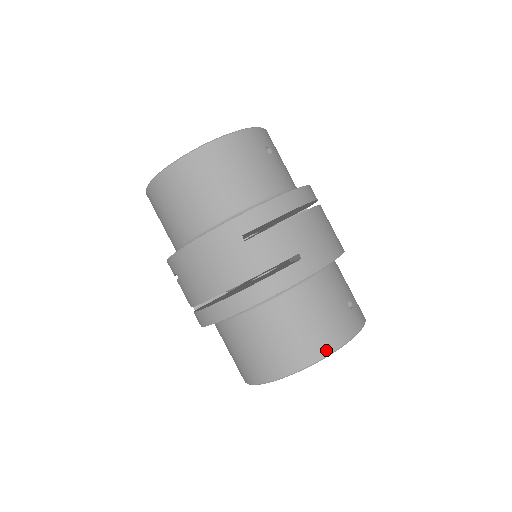
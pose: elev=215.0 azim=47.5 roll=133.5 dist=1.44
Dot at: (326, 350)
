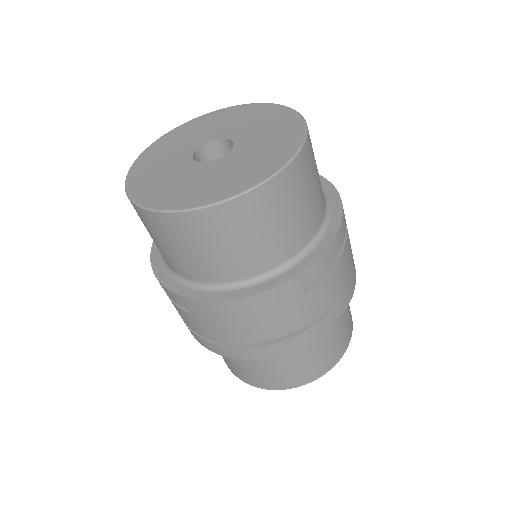
Dot at: (338, 358)
